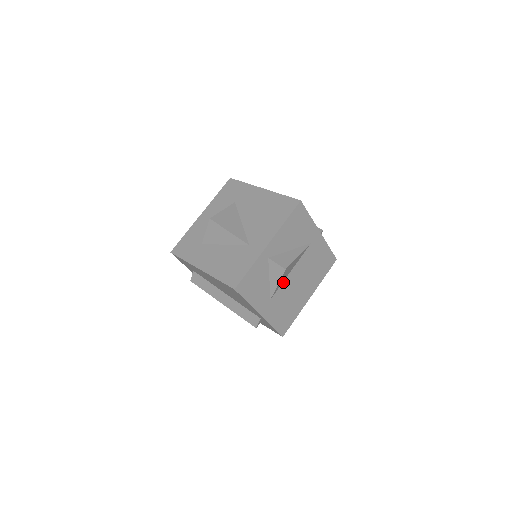
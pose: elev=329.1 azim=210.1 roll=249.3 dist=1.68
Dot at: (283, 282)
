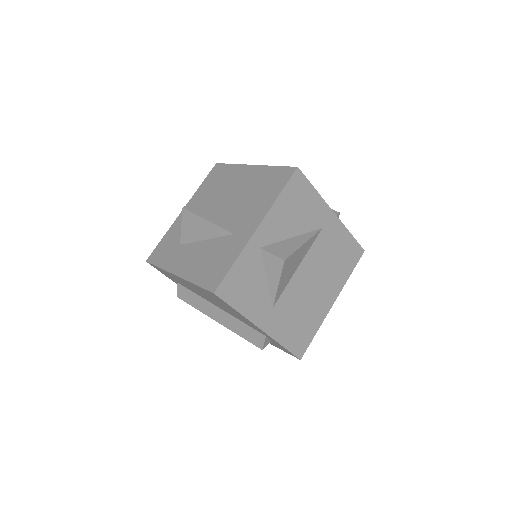
Dot at: (289, 282)
